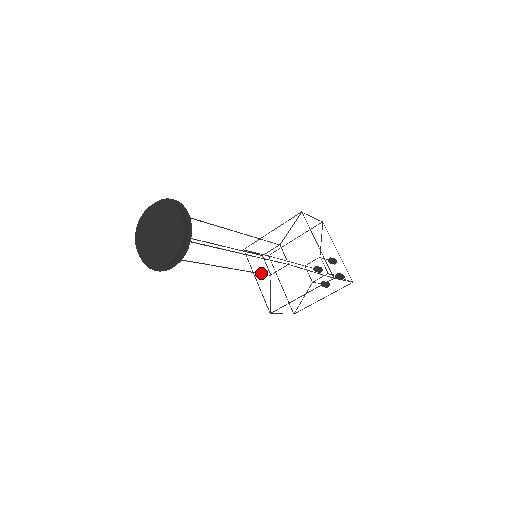
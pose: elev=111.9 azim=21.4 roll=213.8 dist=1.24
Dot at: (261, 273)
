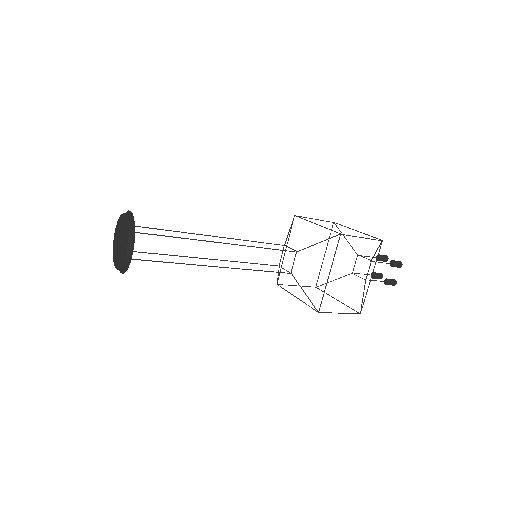
Dot at: occluded
